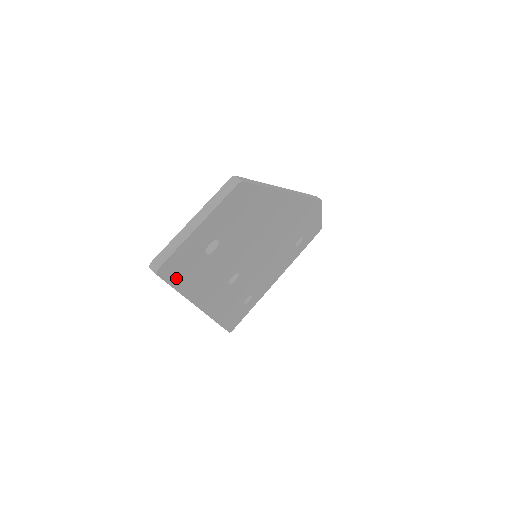
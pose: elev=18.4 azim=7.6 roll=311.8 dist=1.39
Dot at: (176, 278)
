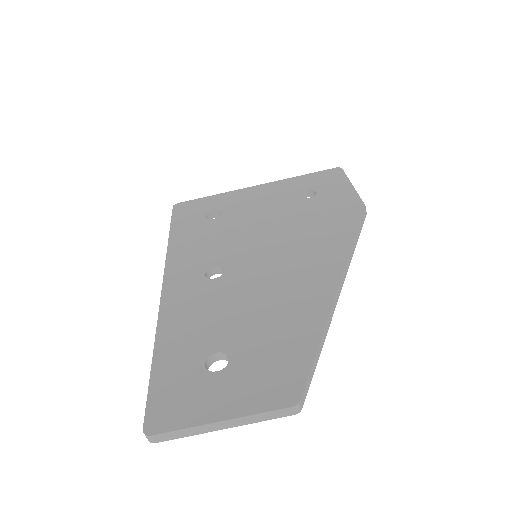
Dot at: occluded
